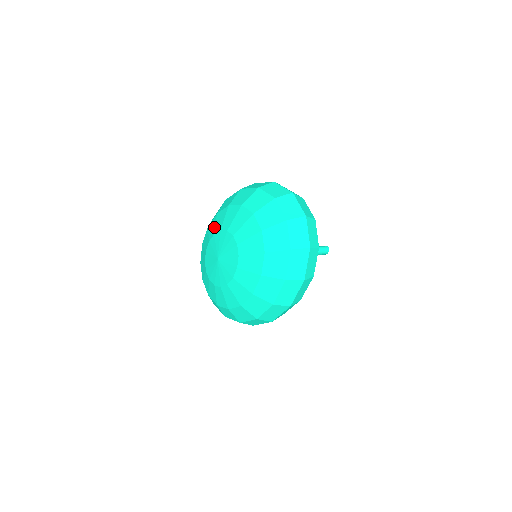
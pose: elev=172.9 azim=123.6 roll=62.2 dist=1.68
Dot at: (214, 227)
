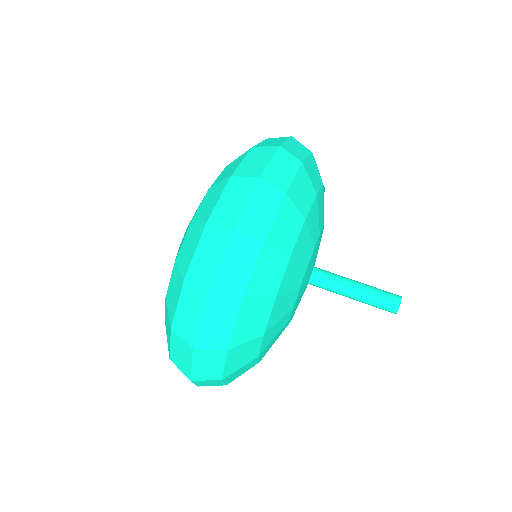
Dot at: occluded
